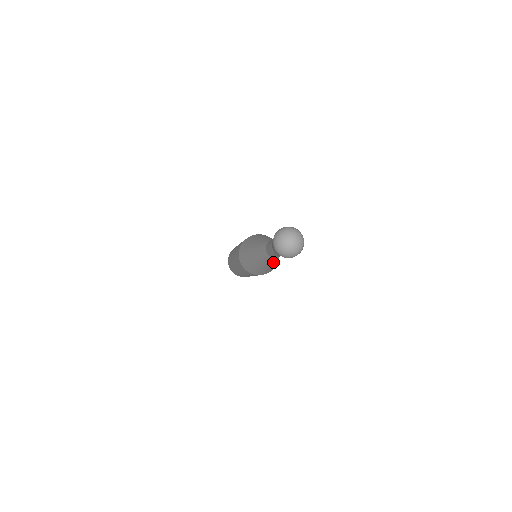
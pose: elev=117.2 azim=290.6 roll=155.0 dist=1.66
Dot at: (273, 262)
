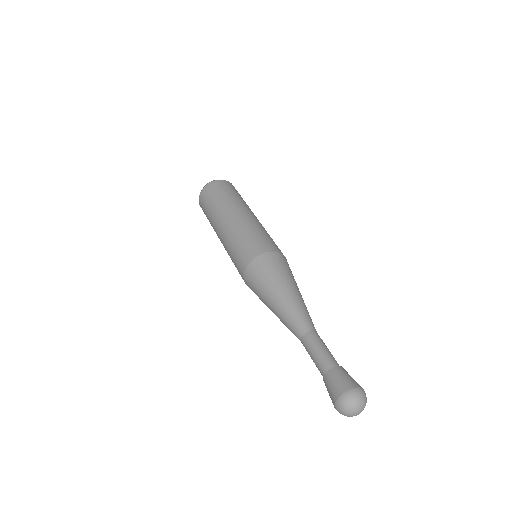
Dot at: occluded
